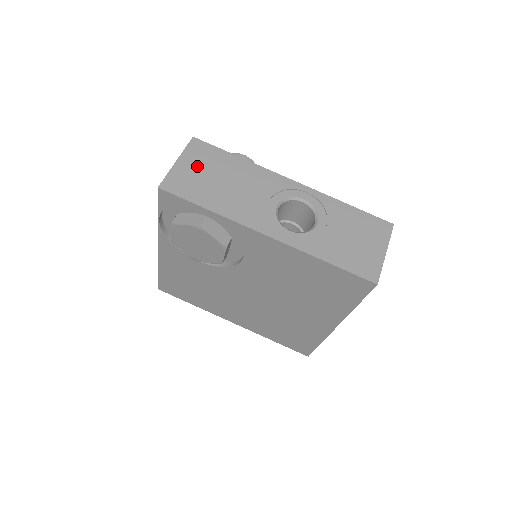
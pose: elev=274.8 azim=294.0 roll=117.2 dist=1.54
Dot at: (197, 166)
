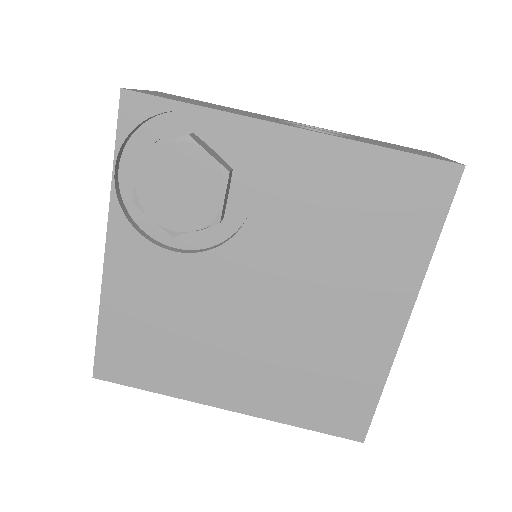
Dot at: (170, 96)
